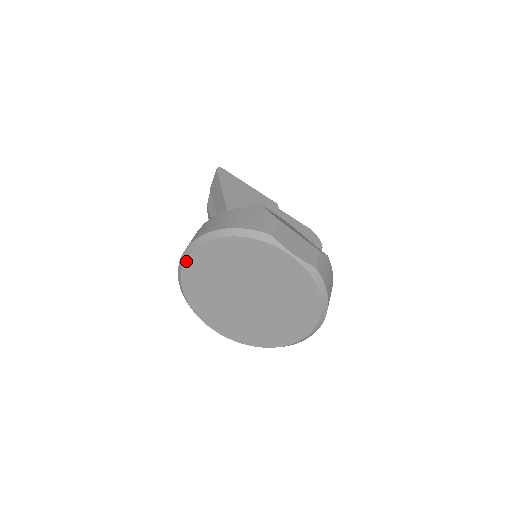
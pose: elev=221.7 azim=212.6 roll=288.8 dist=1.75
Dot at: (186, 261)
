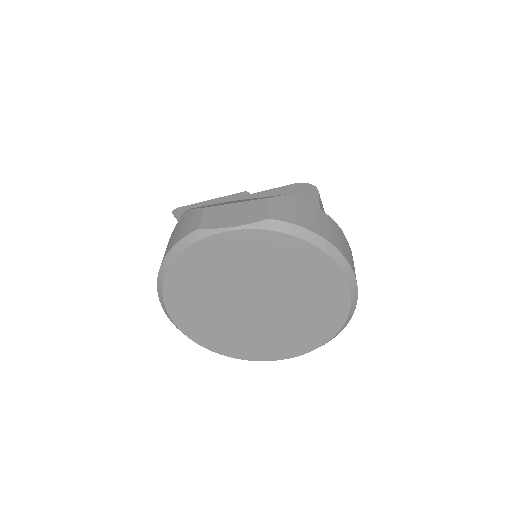
Dot at: (174, 321)
